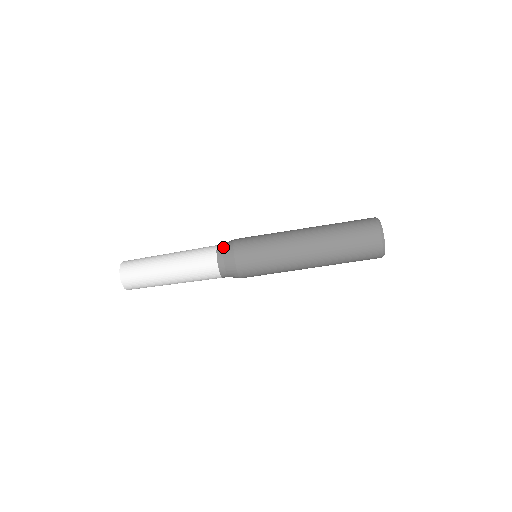
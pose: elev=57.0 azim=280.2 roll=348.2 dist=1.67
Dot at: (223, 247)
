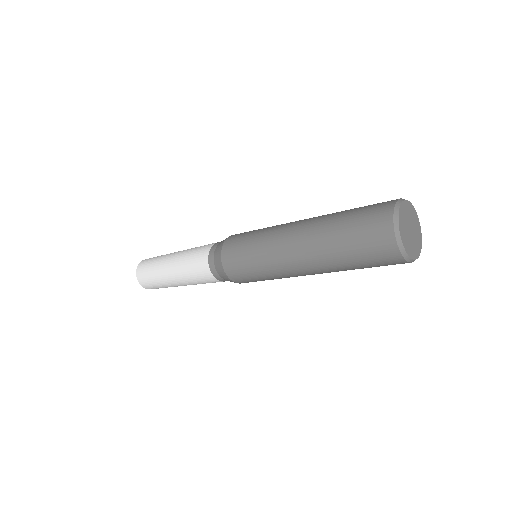
Dot at: (217, 272)
